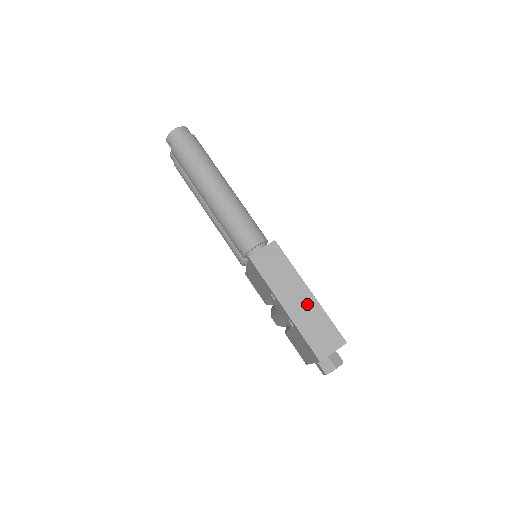
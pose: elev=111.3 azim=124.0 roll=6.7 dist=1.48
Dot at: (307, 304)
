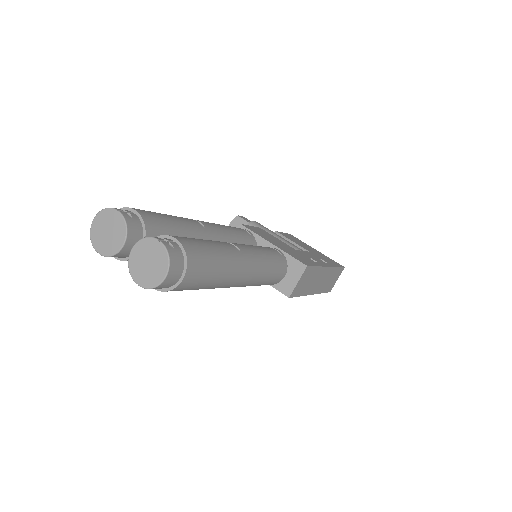
Dot at: (326, 276)
